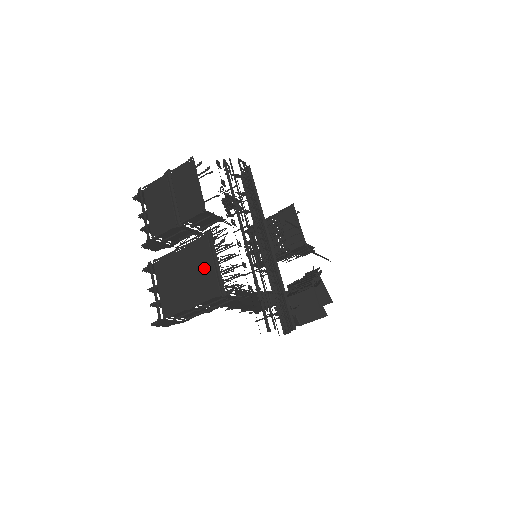
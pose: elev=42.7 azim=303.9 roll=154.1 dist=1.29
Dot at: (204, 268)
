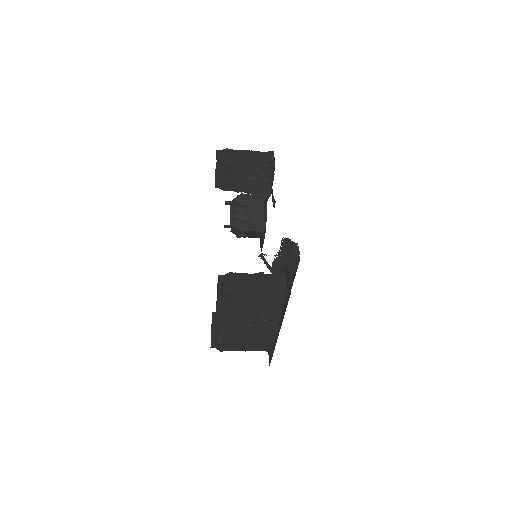
Dot at: (264, 340)
